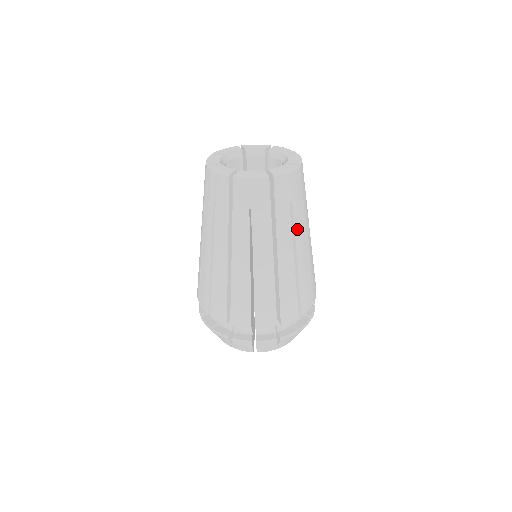
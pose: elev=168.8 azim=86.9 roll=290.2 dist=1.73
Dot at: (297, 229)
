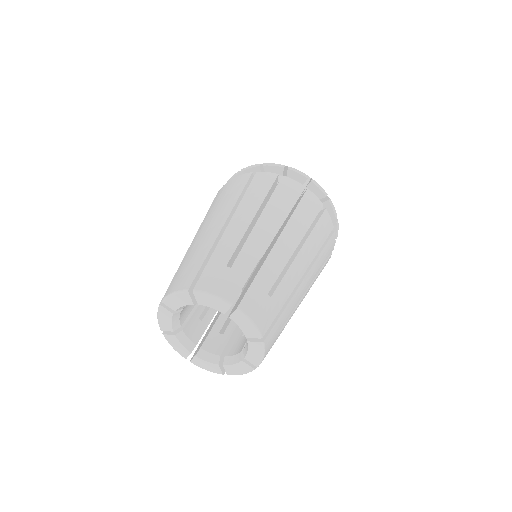
Dot at: occluded
